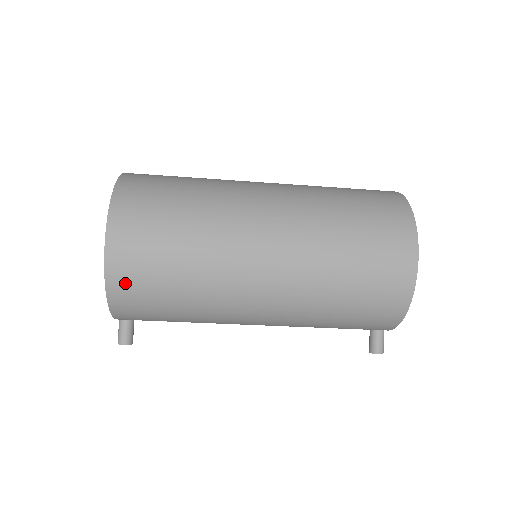
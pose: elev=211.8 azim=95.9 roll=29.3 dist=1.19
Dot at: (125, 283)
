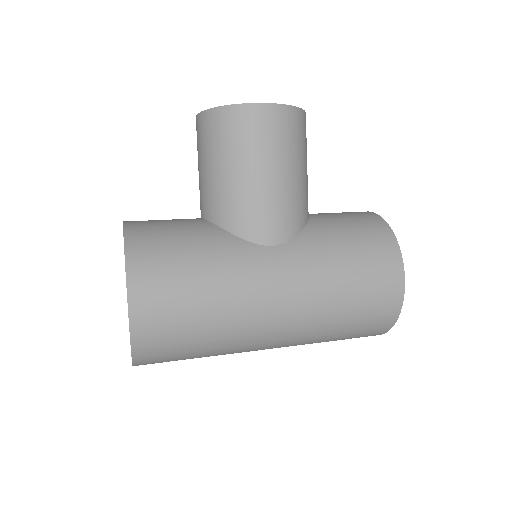
Dot at: occluded
